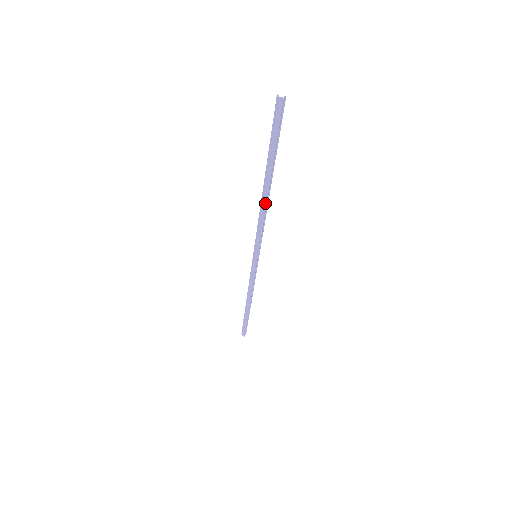
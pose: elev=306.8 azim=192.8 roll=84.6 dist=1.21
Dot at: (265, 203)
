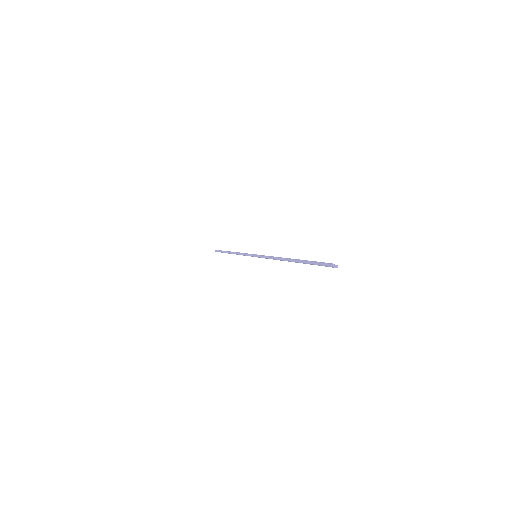
Dot at: occluded
